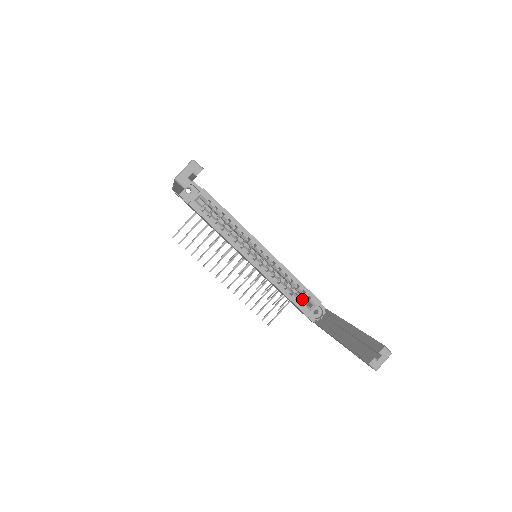
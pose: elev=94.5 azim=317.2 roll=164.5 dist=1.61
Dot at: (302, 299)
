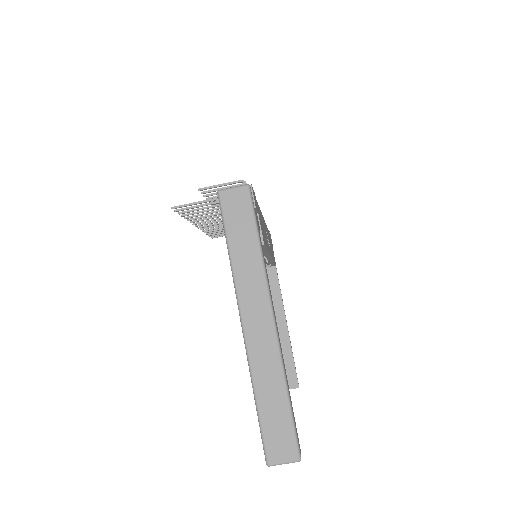
Dot at: occluded
